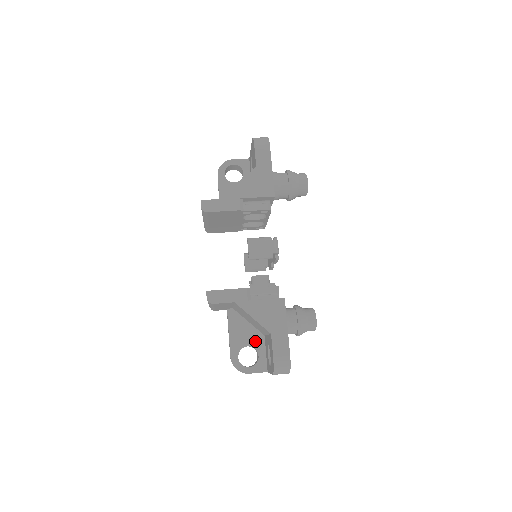
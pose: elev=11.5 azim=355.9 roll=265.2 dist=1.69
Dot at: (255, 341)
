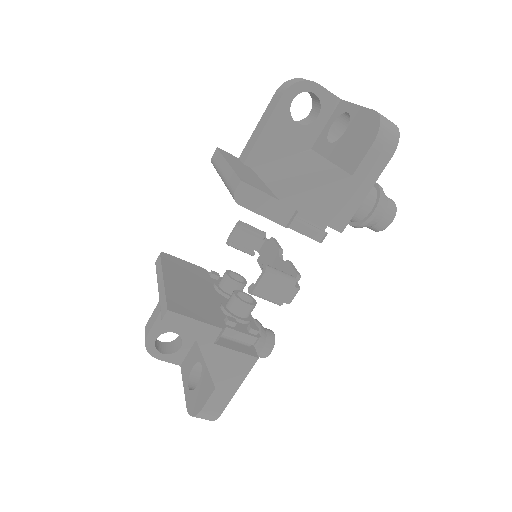
Dot at: occluded
